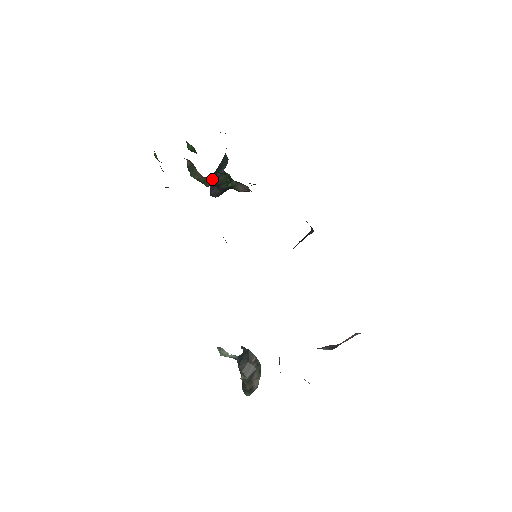
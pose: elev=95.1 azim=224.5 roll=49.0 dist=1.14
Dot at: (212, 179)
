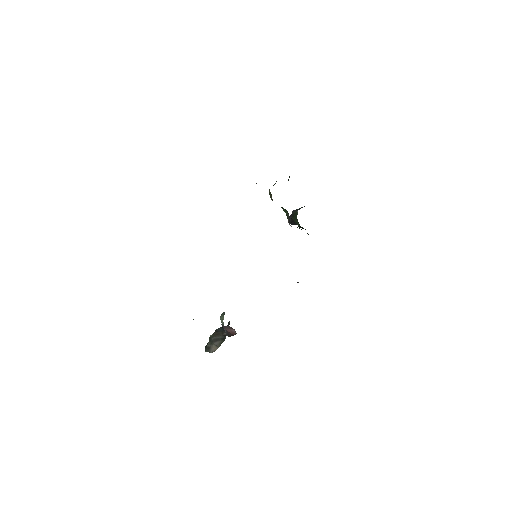
Dot at: (293, 210)
